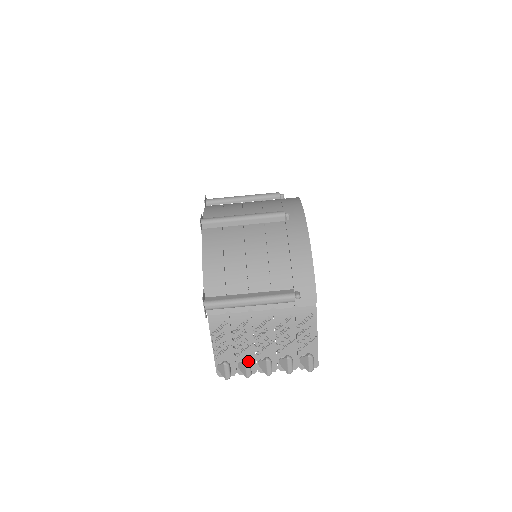
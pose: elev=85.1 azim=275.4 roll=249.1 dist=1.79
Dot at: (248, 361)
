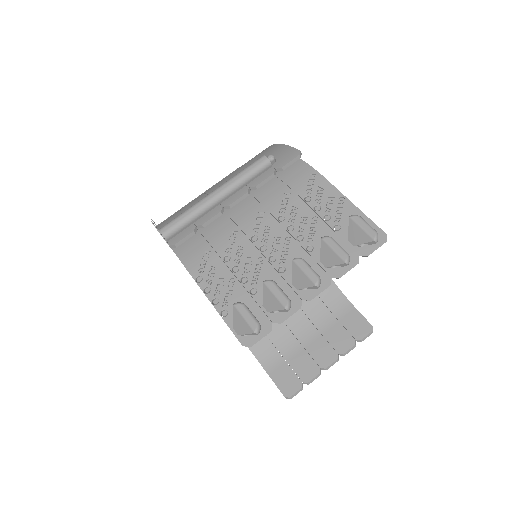
Dot at: (269, 280)
